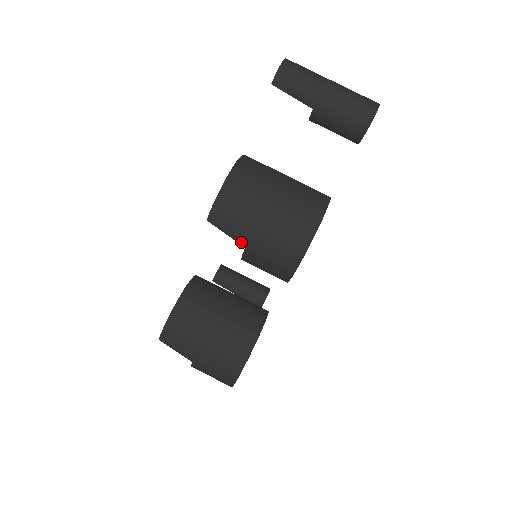
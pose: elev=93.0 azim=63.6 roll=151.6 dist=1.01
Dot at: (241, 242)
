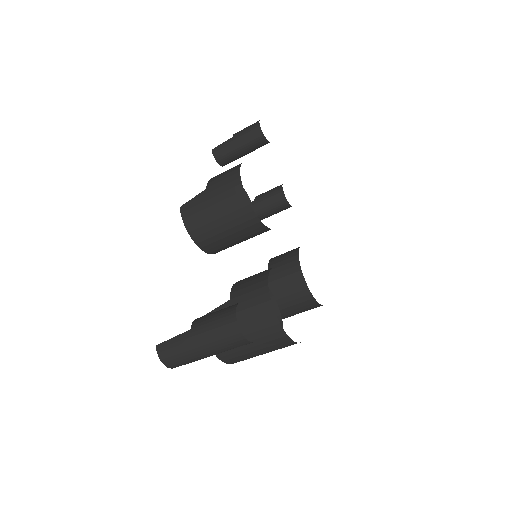
Dot at: occluded
